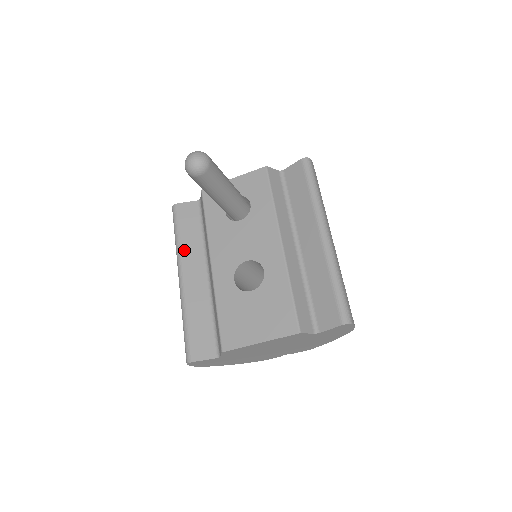
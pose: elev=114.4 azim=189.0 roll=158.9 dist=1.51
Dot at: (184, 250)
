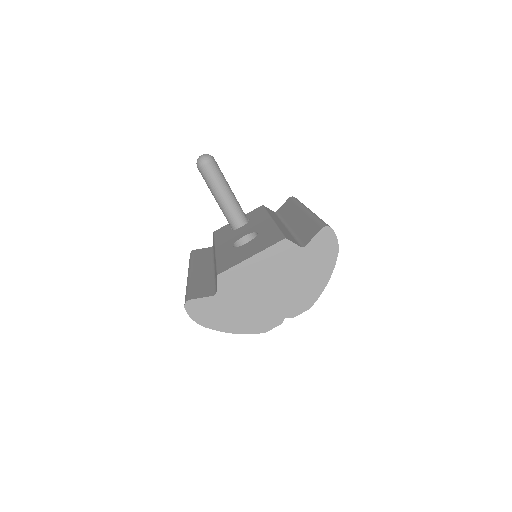
Dot at: (195, 262)
